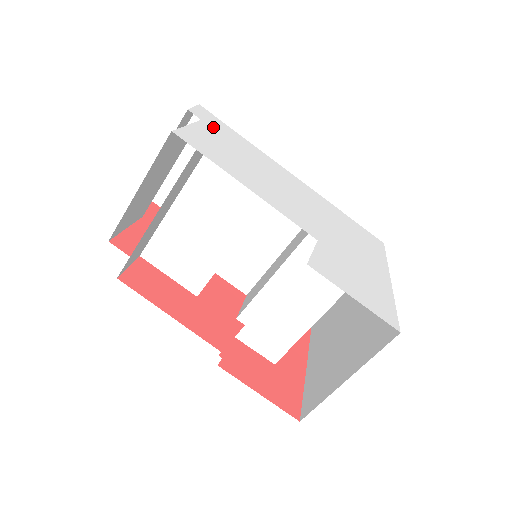
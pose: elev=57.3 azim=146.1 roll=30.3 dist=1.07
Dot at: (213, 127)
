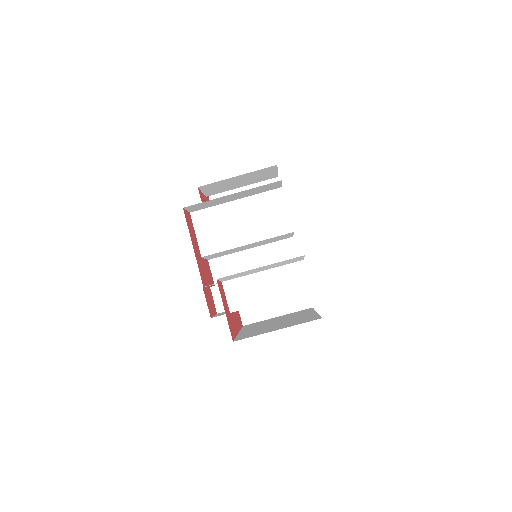
Dot at: occluded
